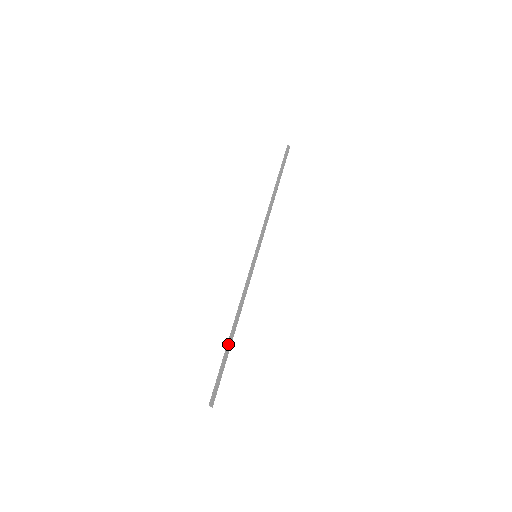
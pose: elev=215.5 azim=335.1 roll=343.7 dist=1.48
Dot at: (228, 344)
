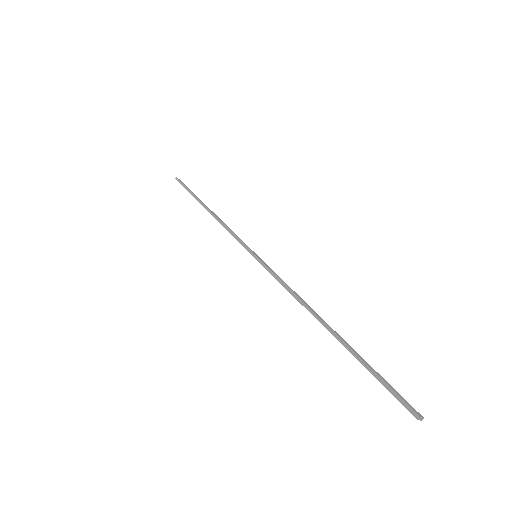
Dot at: (340, 340)
